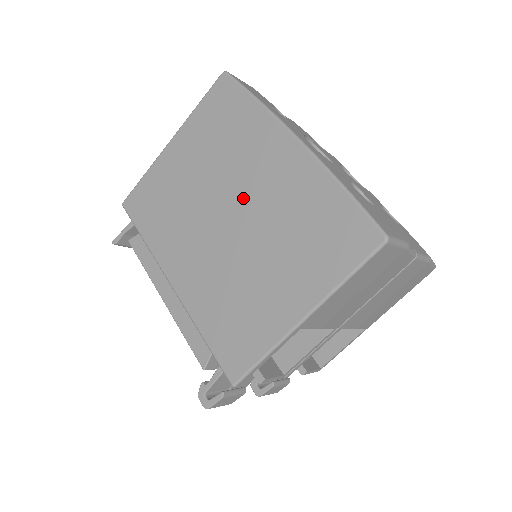
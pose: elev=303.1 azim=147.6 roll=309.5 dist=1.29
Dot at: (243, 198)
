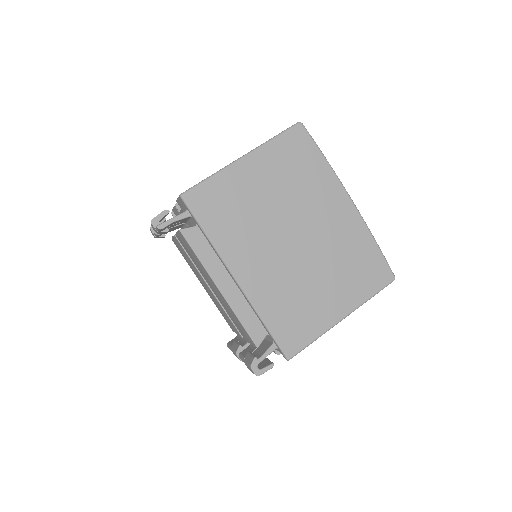
Dot at: (309, 228)
